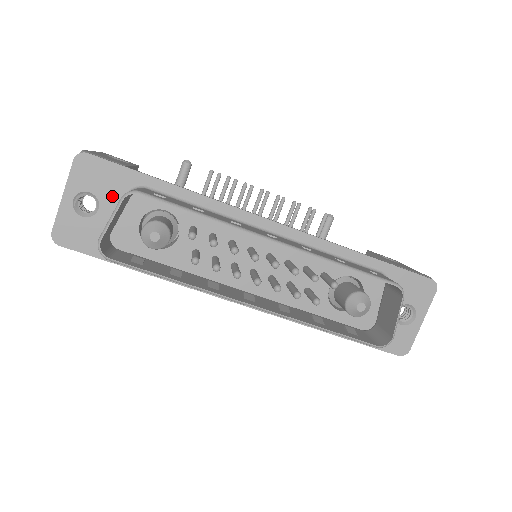
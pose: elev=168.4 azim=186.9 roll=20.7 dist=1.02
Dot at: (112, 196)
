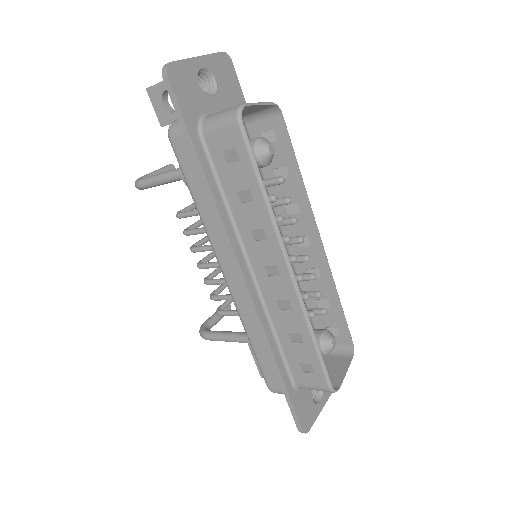
Dot at: (226, 101)
